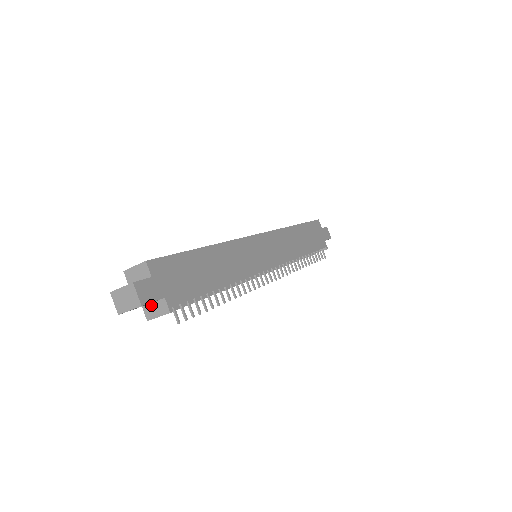
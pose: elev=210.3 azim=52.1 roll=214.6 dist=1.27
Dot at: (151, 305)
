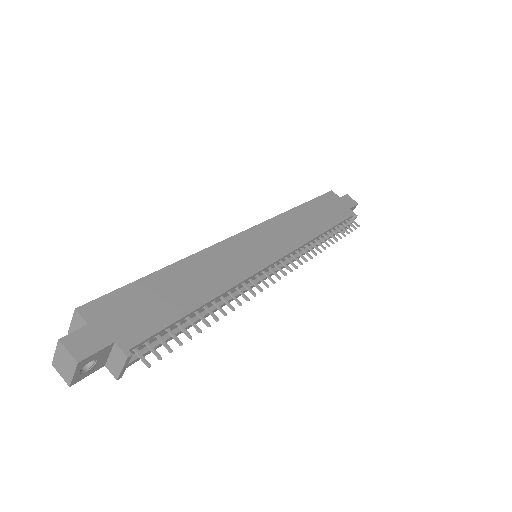
Dot at: (110, 359)
